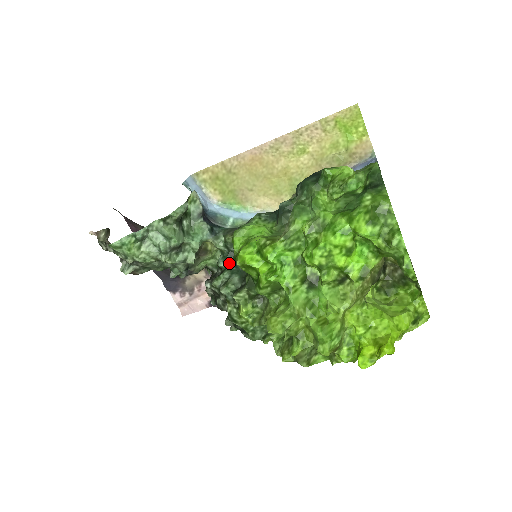
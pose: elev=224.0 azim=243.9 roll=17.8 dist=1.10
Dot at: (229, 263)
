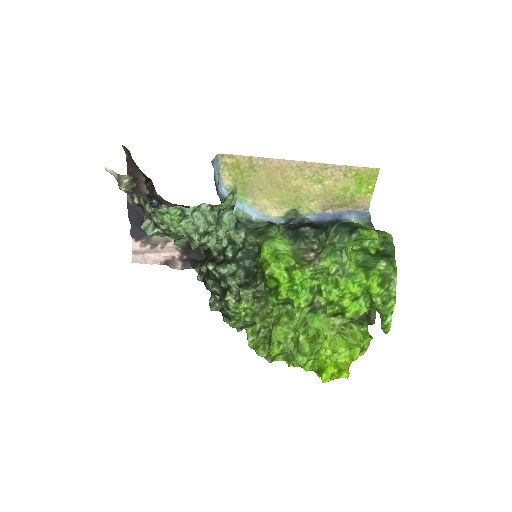
Dot at: (239, 257)
